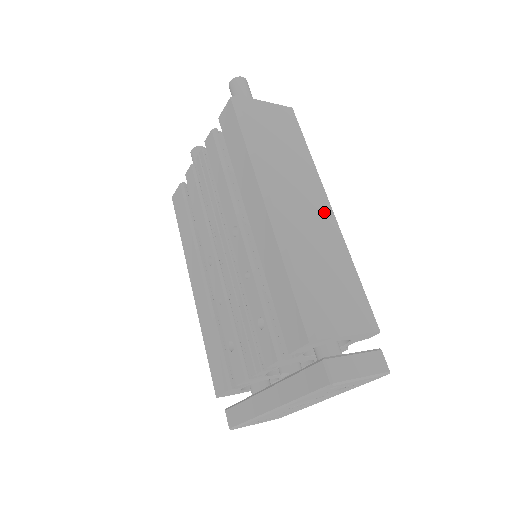
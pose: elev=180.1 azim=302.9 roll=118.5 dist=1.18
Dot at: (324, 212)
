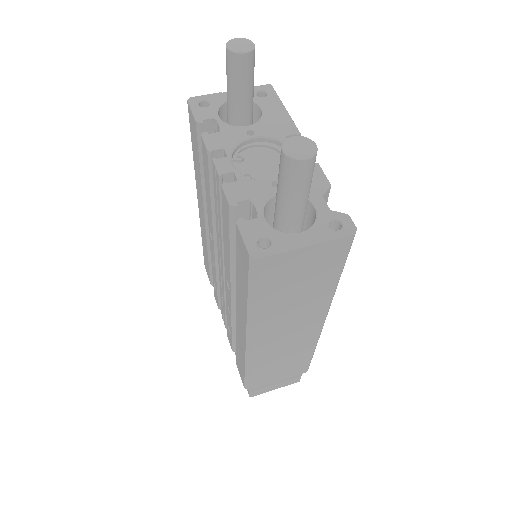
Dot at: (311, 328)
